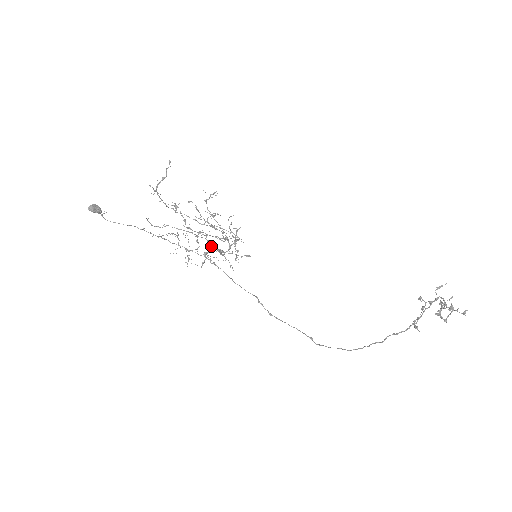
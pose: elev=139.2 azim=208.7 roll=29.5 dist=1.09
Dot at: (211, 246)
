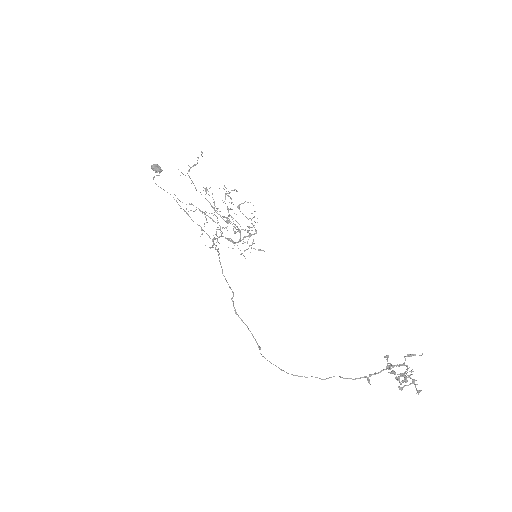
Dot at: (221, 234)
